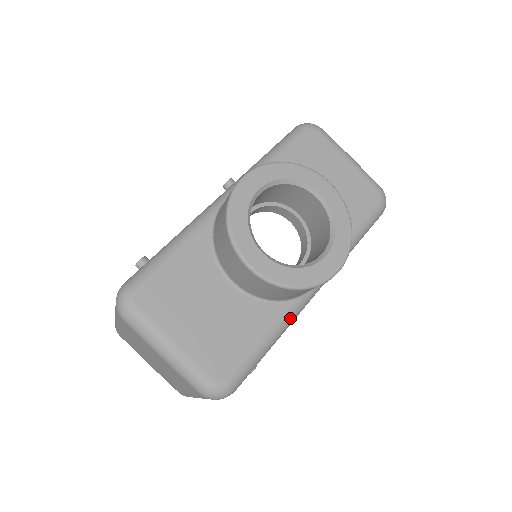
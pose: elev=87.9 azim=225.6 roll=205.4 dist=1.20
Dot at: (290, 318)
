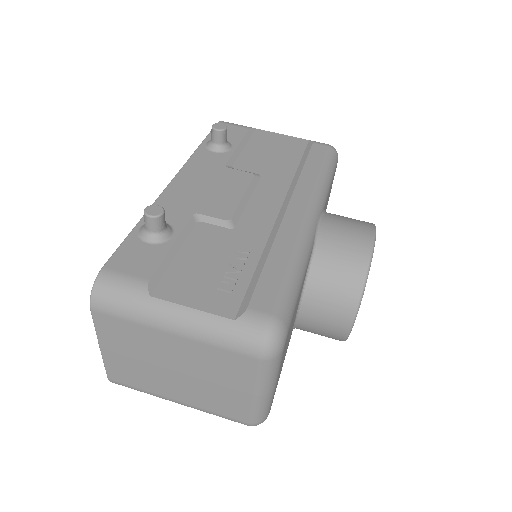
Dot at: occluded
